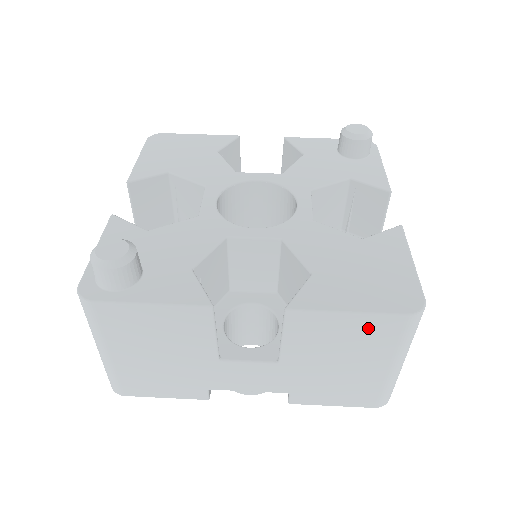
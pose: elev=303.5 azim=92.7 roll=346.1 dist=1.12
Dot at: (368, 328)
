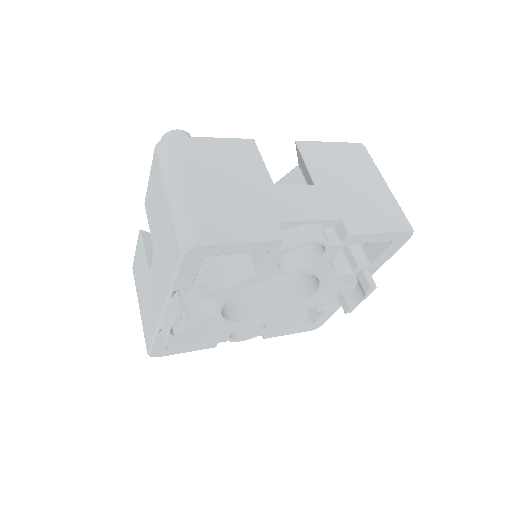
Dot at: (347, 152)
